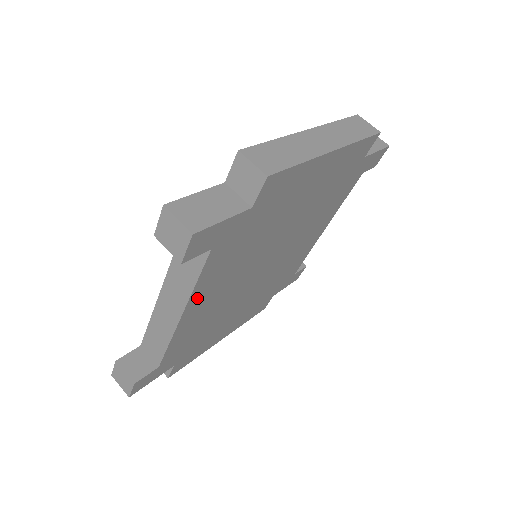
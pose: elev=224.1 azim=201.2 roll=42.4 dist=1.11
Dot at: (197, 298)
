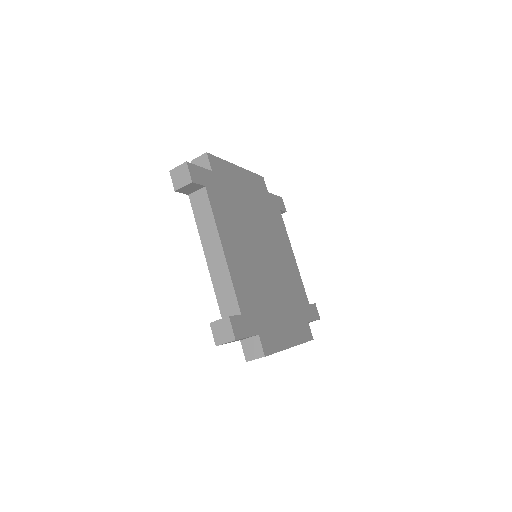
Dot at: (224, 236)
